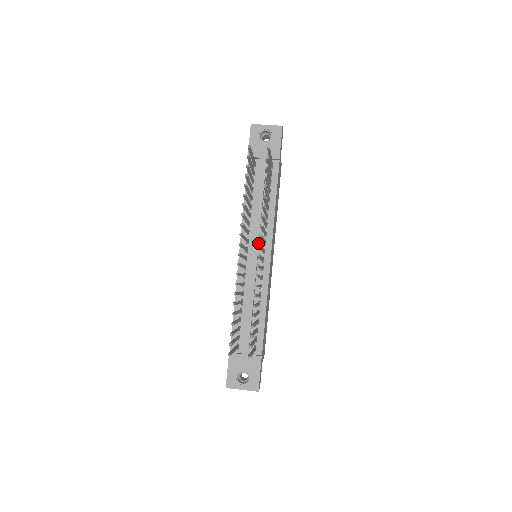
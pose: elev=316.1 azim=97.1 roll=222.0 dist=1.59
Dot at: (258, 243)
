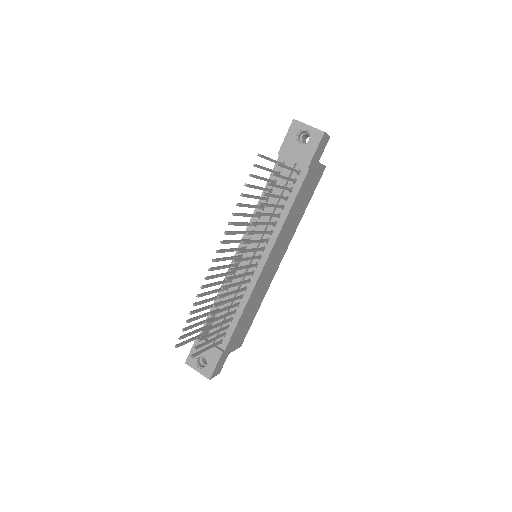
Dot at: (256, 247)
